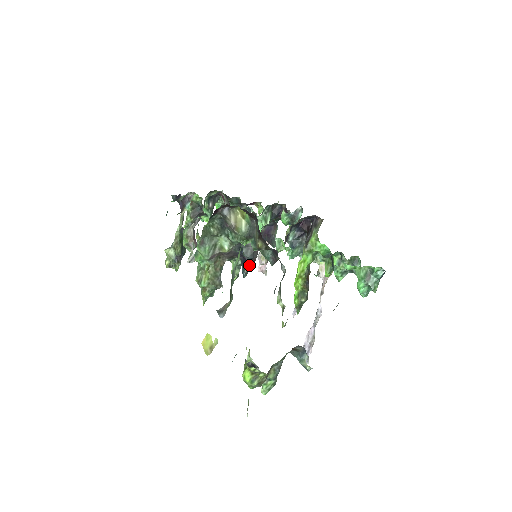
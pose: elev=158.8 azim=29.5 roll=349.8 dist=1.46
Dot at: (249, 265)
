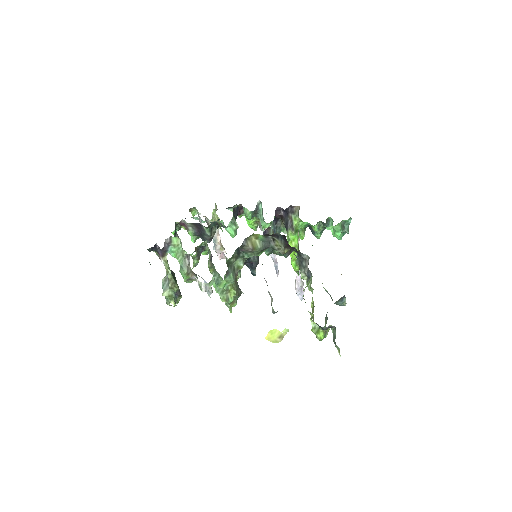
Dot at: (256, 265)
